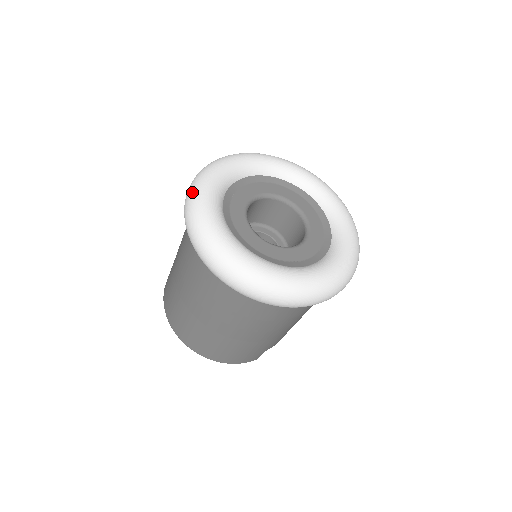
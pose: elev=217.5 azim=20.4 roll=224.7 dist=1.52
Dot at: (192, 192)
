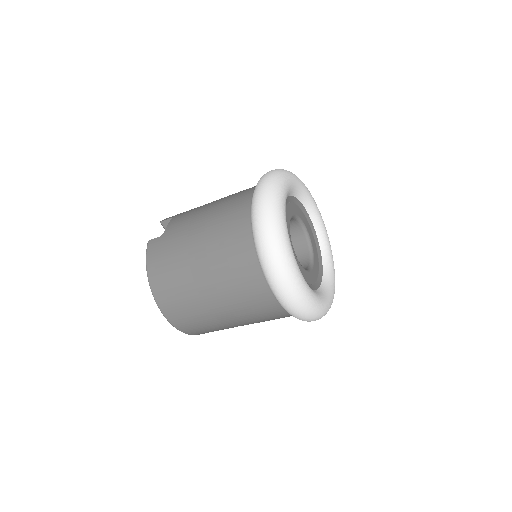
Dot at: (275, 231)
